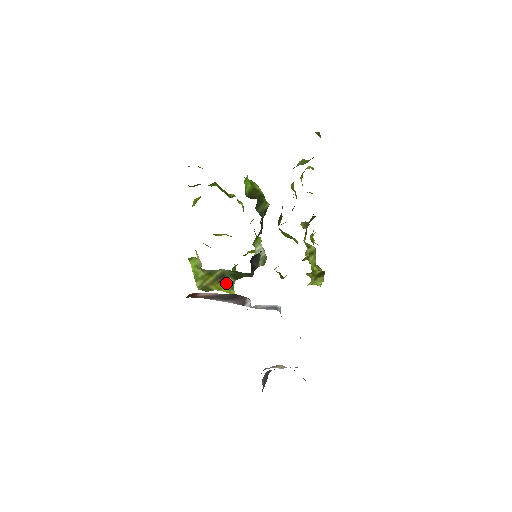
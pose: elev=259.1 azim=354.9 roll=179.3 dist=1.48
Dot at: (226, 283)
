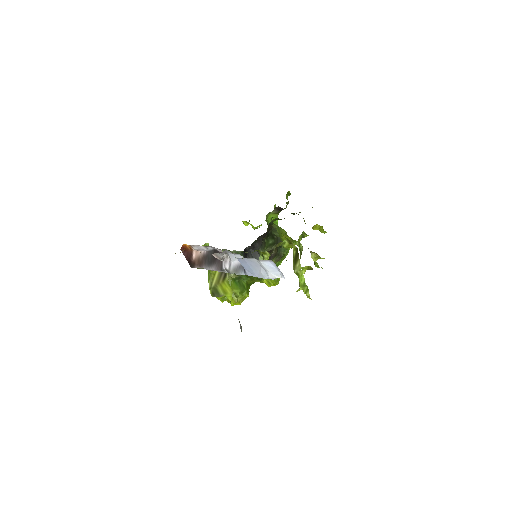
Dot at: (229, 282)
